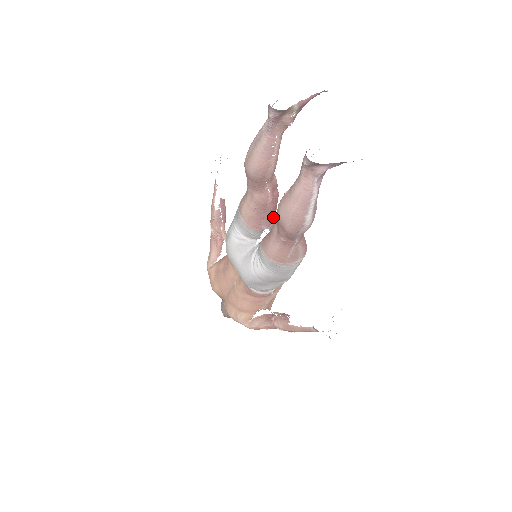
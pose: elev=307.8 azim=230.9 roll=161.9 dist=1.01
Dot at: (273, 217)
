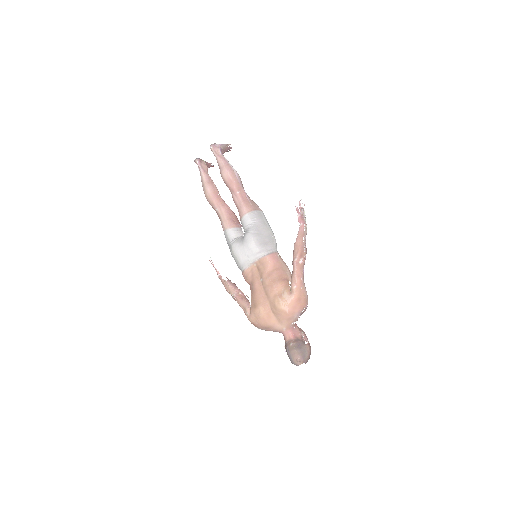
Dot at: occluded
